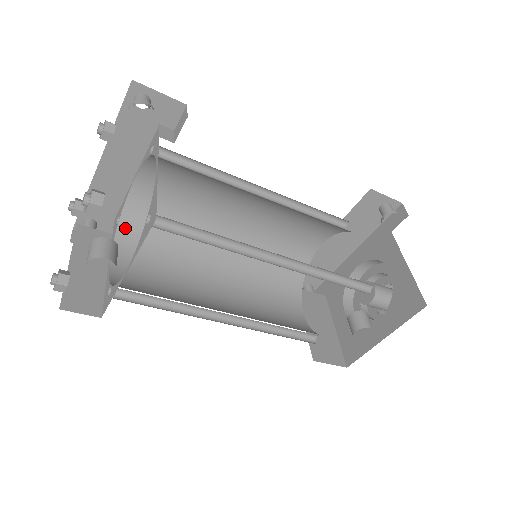
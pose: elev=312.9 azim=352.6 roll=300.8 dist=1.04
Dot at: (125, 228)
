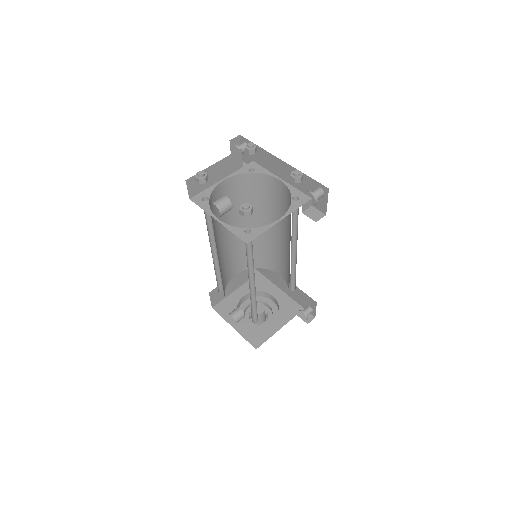
Dot at: (249, 177)
